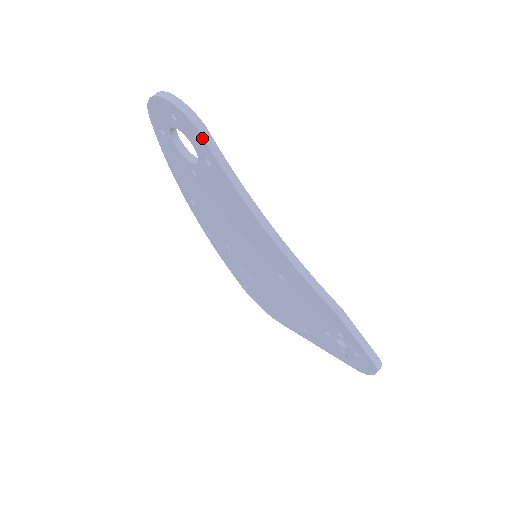
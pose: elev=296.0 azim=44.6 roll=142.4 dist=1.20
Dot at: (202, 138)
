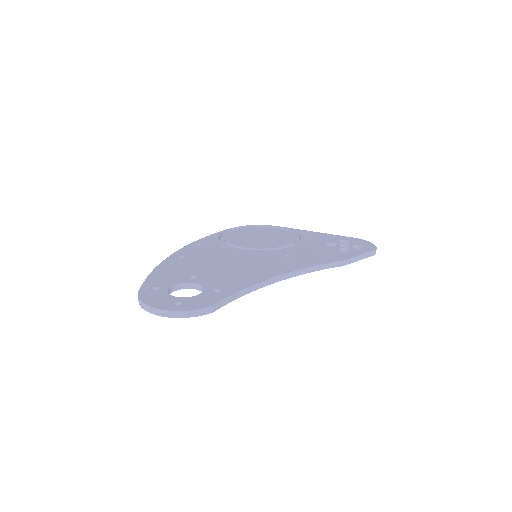
Dot at: occluded
